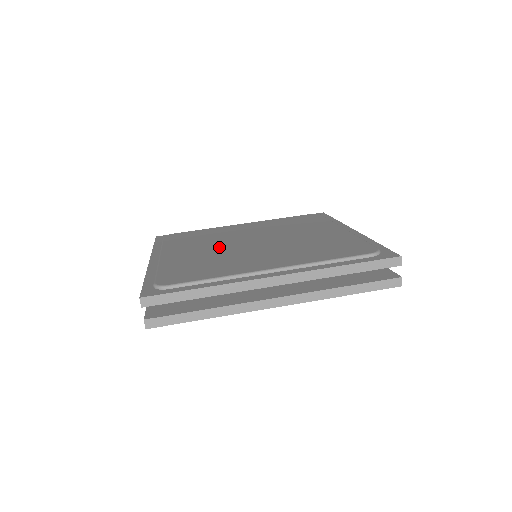
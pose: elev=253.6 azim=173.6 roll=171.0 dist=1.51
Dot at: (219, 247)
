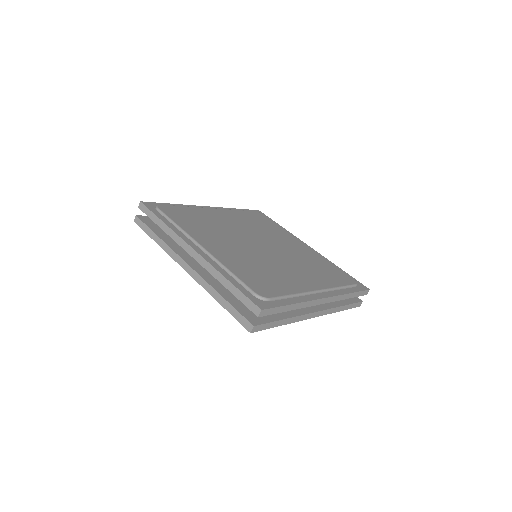
Dot at: (240, 230)
